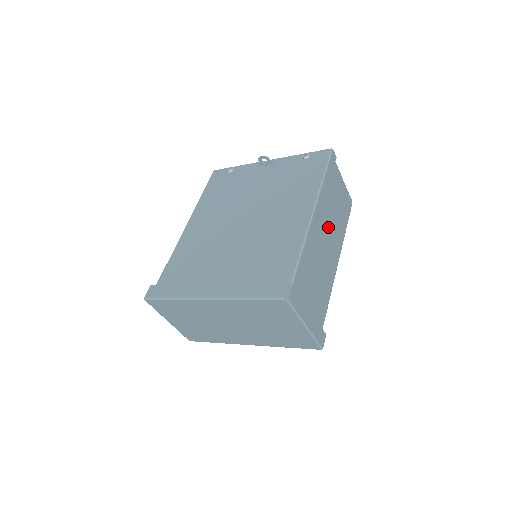
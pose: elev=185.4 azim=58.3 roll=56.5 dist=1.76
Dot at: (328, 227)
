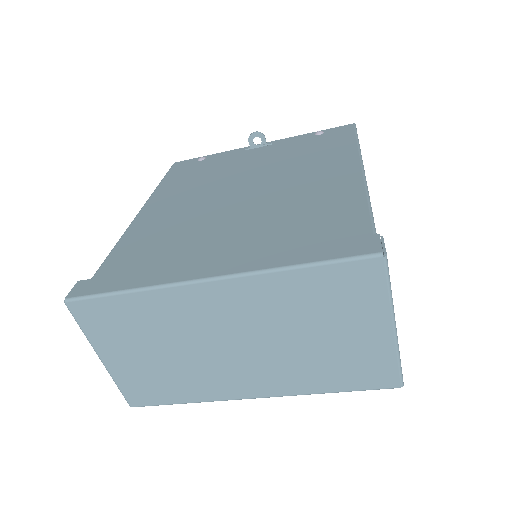
Dot at: occluded
